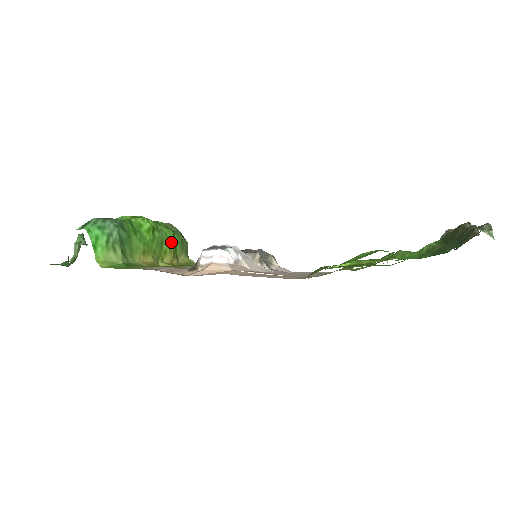
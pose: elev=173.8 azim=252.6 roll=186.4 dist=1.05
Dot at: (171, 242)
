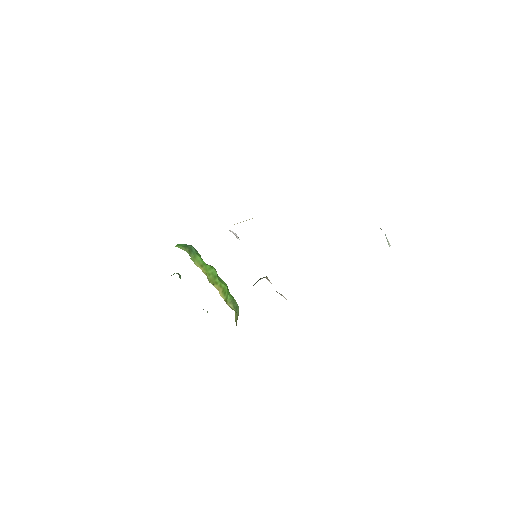
Dot at: (223, 284)
